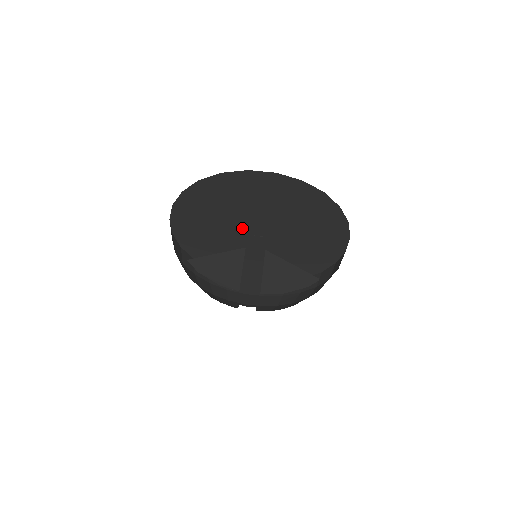
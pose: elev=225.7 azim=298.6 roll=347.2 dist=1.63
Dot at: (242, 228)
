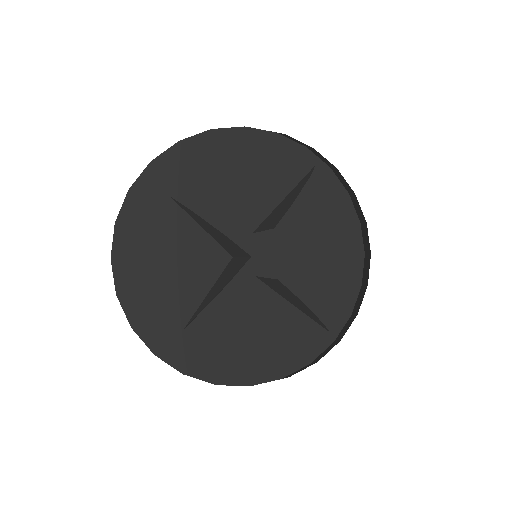
Dot at: (235, 231)
